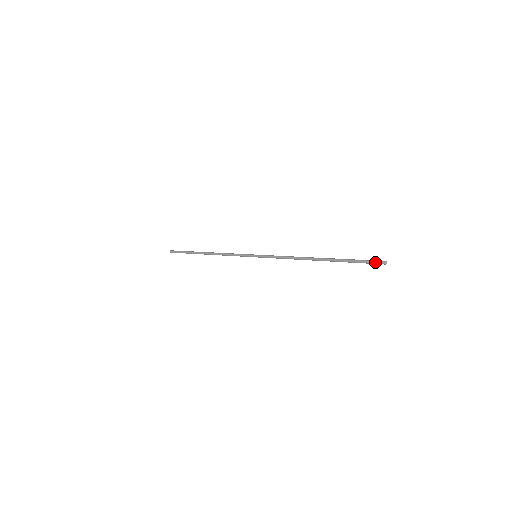
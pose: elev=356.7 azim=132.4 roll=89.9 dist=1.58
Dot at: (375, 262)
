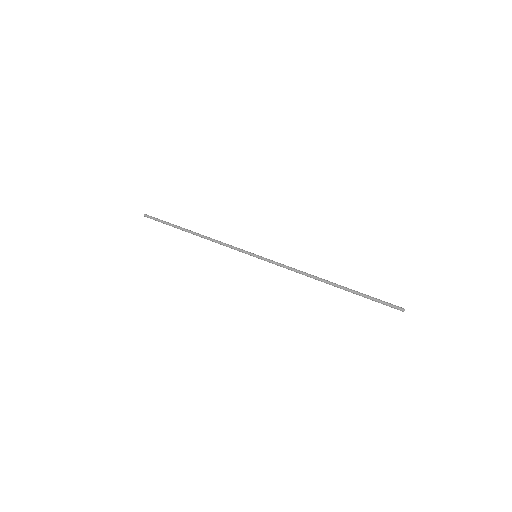
Dot at: occluded
